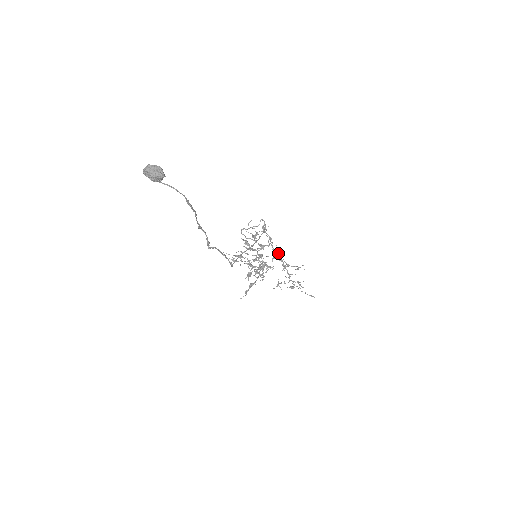
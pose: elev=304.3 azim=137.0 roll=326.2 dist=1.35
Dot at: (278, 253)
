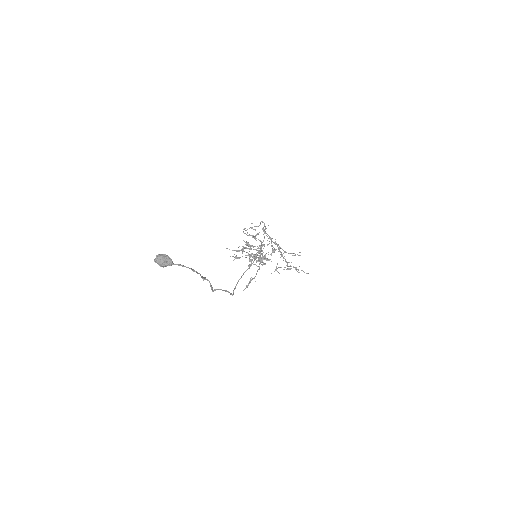
Dot at: (277, 245)
